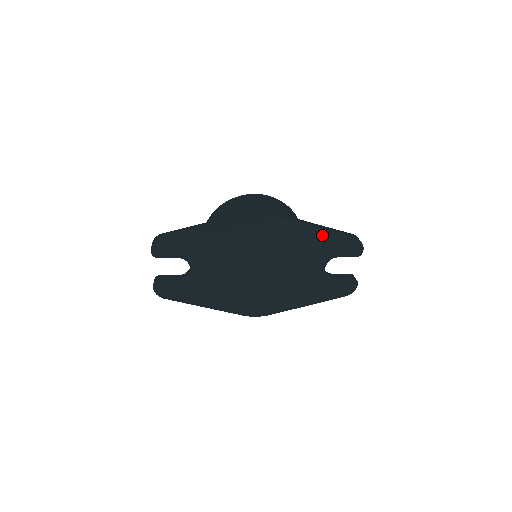
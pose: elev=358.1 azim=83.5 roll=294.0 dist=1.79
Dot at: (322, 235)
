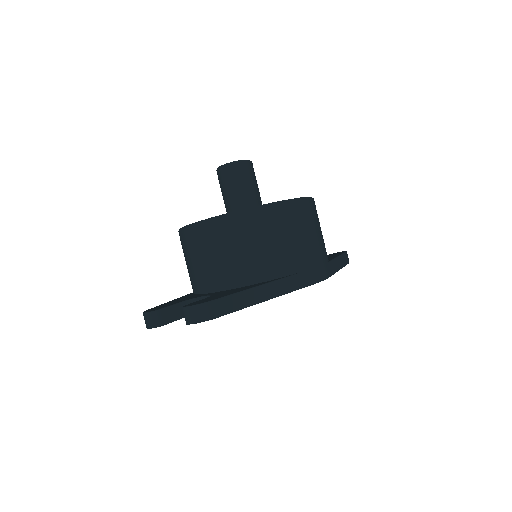
Dot at: occluded
